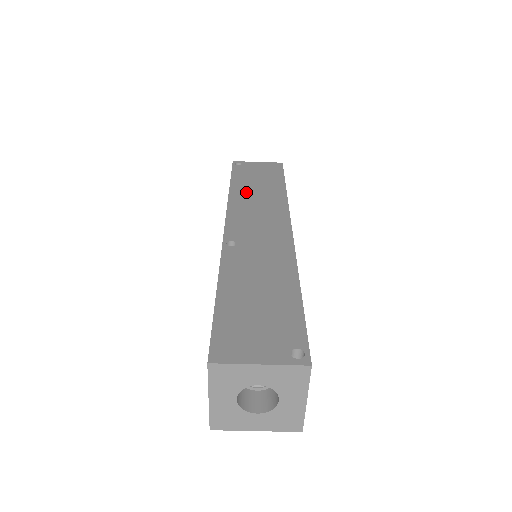
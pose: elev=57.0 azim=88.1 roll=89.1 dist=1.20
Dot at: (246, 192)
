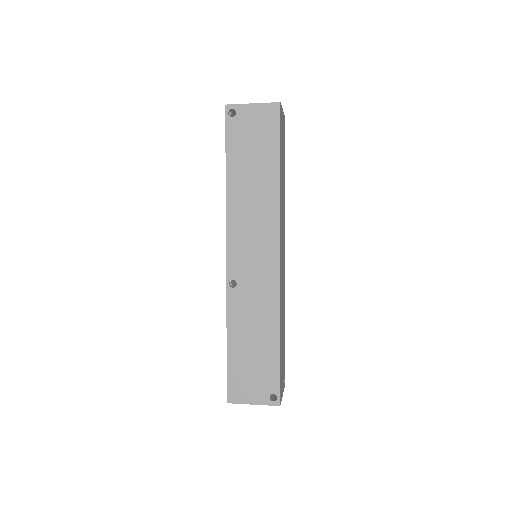
Dot at: (242, 188)
